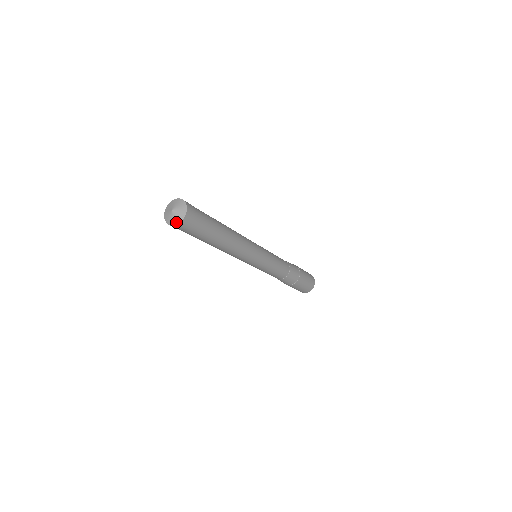
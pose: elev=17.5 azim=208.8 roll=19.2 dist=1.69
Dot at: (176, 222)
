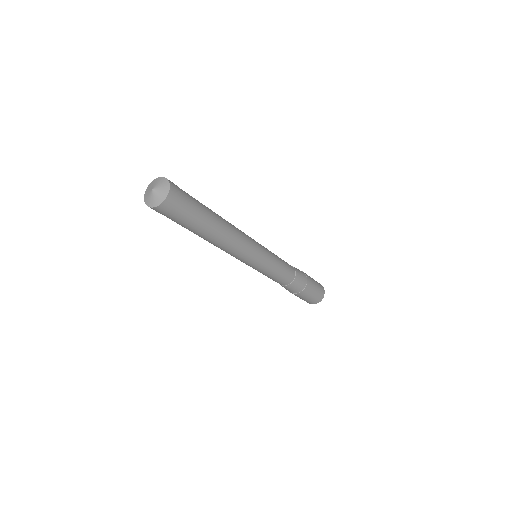
Dot at: (152, 204)
